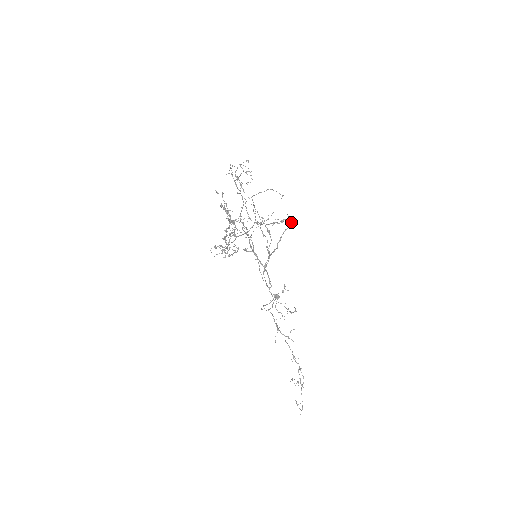
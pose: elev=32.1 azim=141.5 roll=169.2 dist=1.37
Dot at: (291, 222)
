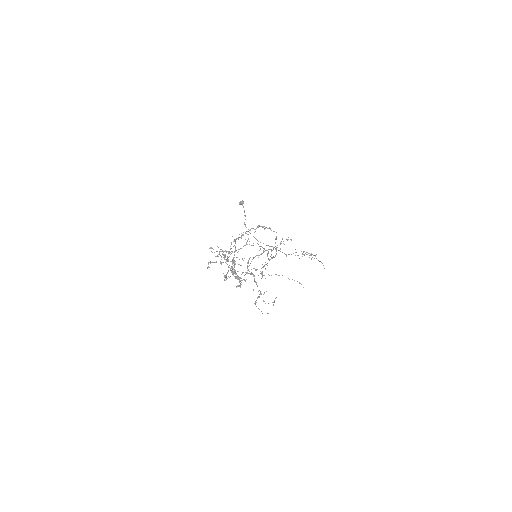
Dot at: (270, 229)
